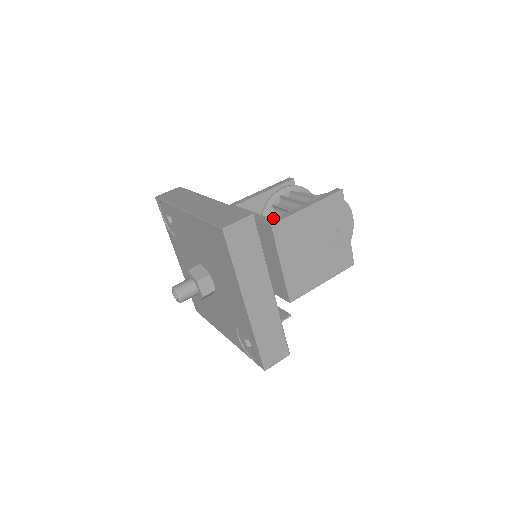
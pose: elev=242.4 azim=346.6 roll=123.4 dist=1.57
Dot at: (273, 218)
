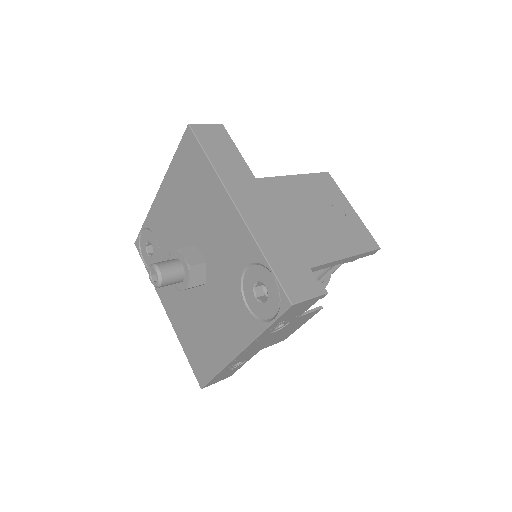
Dot at: occluded
